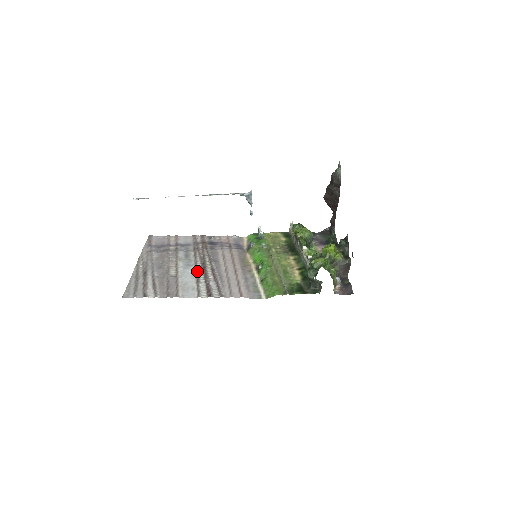
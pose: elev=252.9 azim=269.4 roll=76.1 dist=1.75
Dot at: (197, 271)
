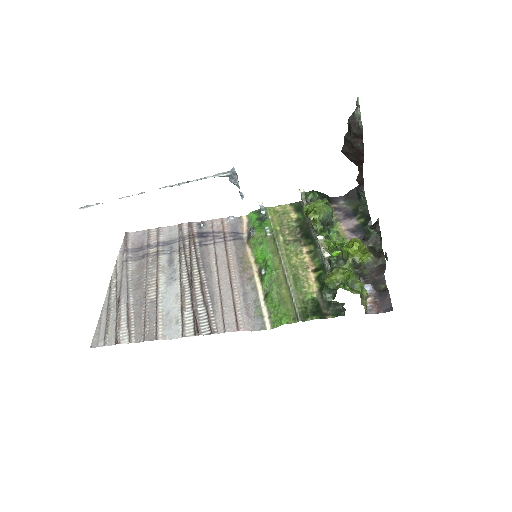
Dot at: (182, 290)
